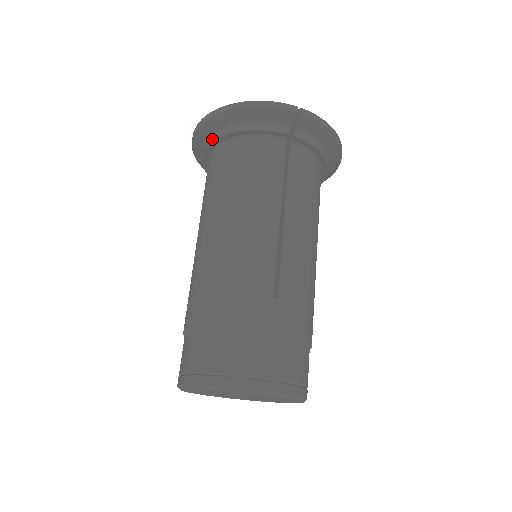
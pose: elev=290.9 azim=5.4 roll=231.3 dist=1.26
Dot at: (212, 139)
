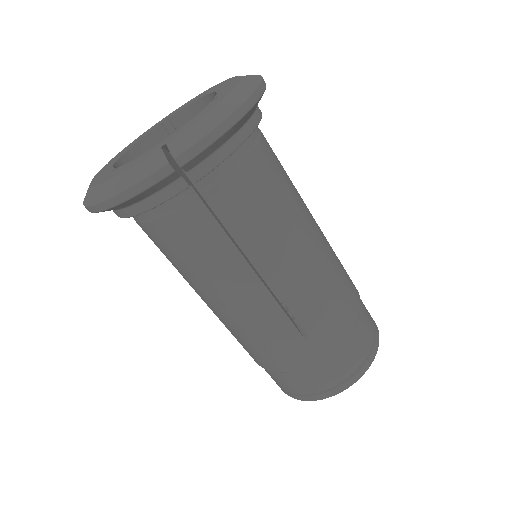
Dot at: occluded
